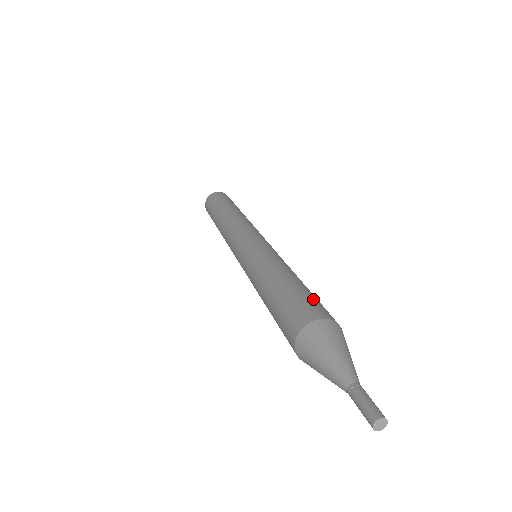
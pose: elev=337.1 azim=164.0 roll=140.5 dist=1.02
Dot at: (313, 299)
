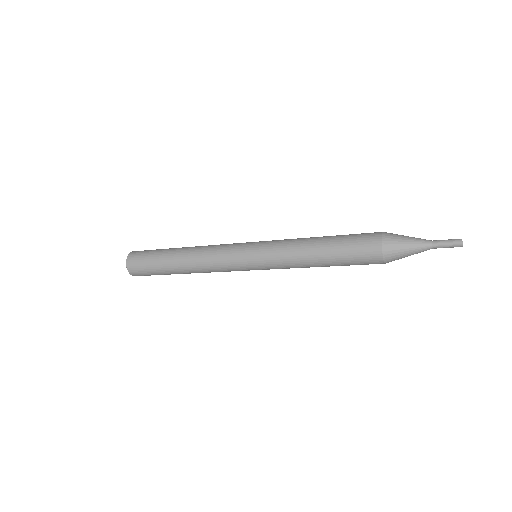
Dot at: (357, 234)
